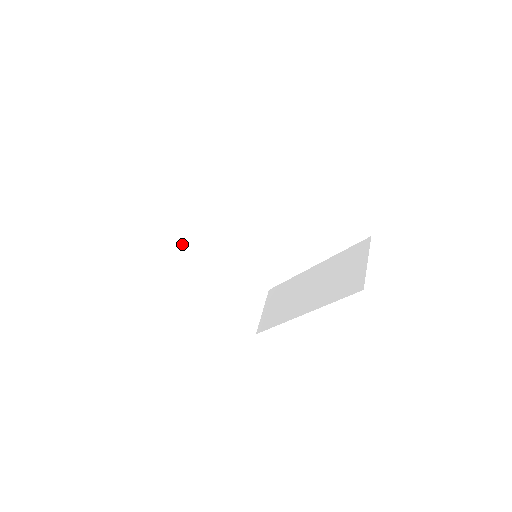
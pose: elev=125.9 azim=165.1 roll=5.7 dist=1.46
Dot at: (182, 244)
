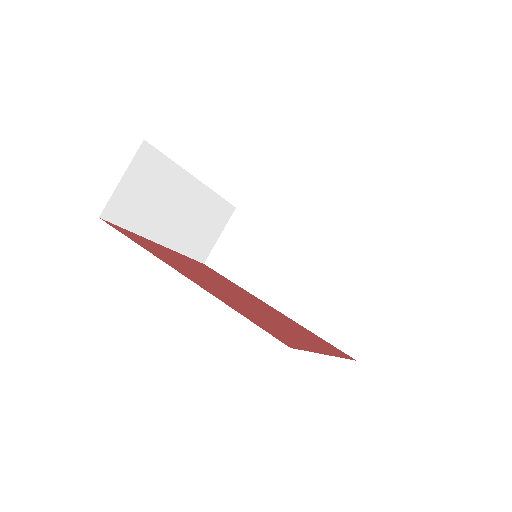
Dot at: (150, 160)
